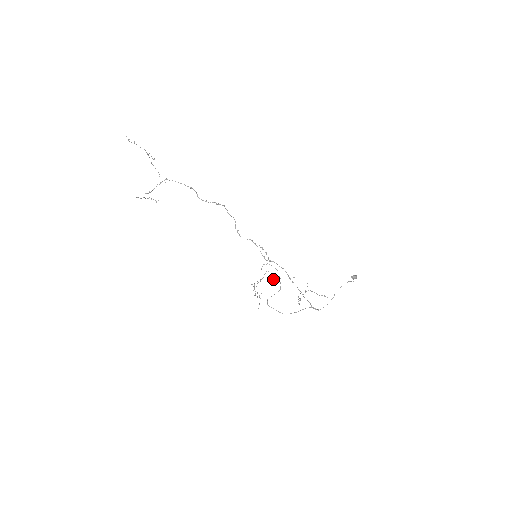
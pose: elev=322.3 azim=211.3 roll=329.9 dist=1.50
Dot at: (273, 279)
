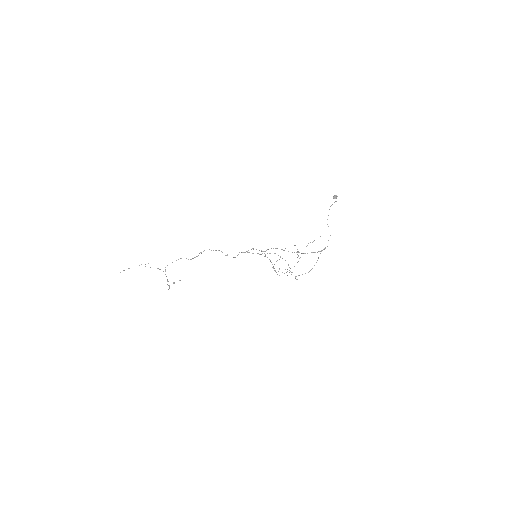
Dot at: occluded
